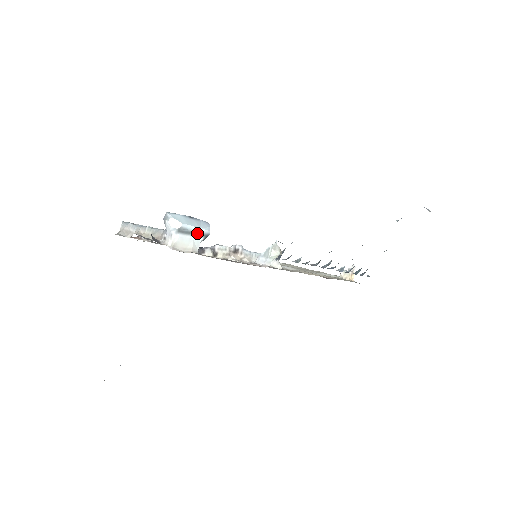
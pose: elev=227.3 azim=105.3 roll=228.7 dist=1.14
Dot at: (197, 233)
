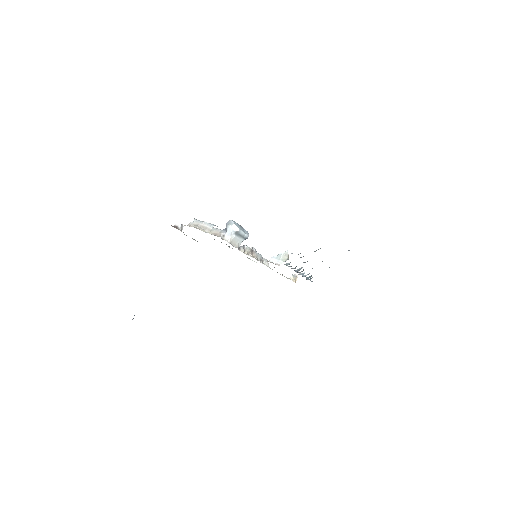
Dot at: (243, 236)
